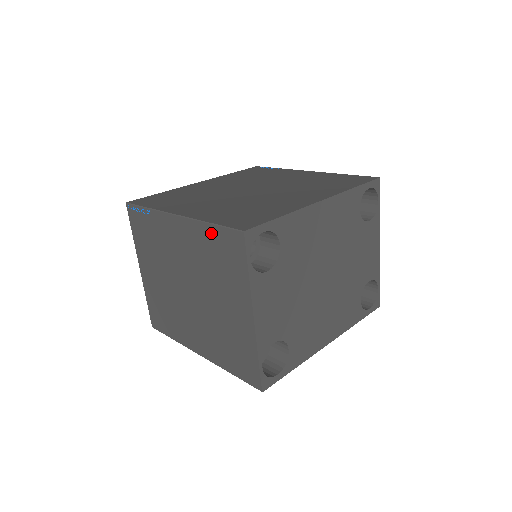
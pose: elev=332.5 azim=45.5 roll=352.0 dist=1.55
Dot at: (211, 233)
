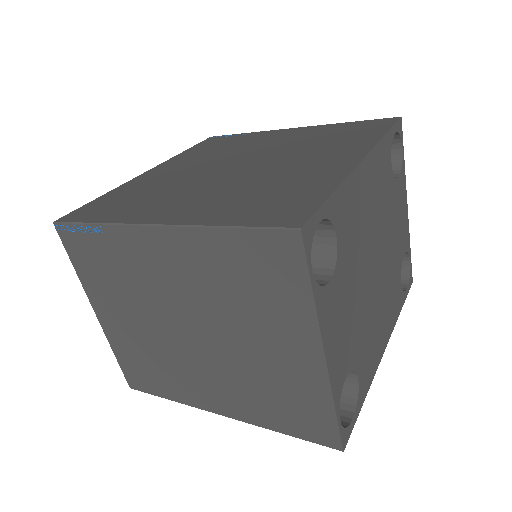
Dot at: (230, 242)
